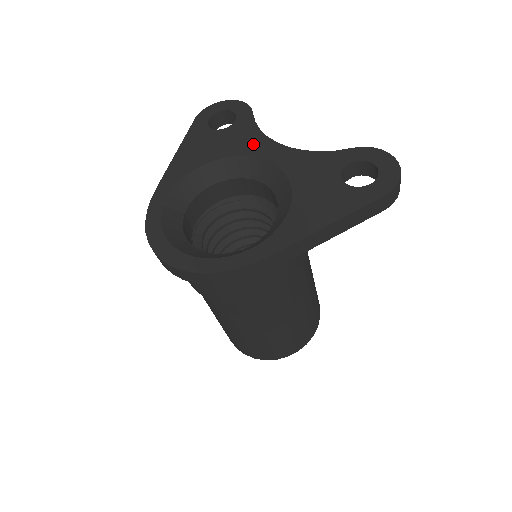
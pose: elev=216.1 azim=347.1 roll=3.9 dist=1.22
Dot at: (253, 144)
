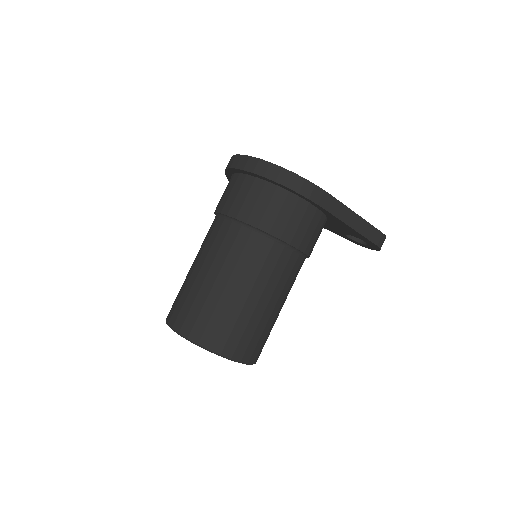
Dot at: occluded
